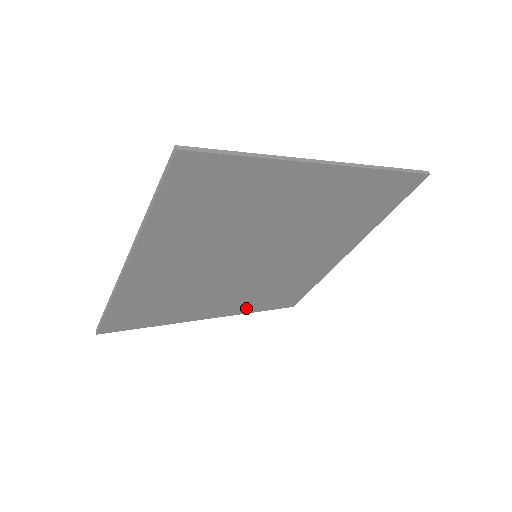
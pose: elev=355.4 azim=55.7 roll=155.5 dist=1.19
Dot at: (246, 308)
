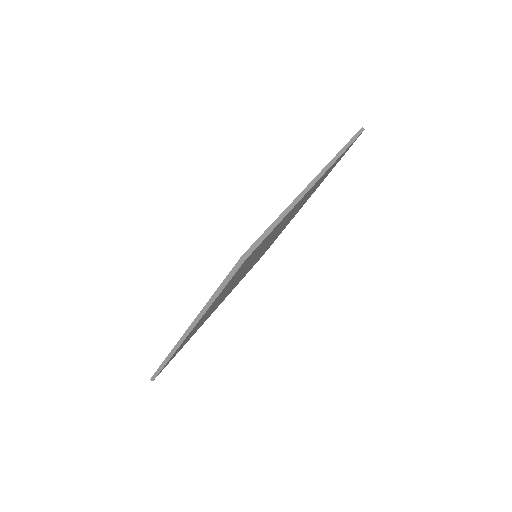
Dot at: occluded
